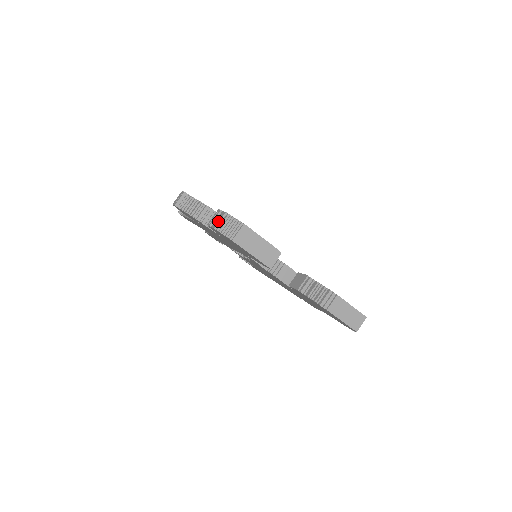
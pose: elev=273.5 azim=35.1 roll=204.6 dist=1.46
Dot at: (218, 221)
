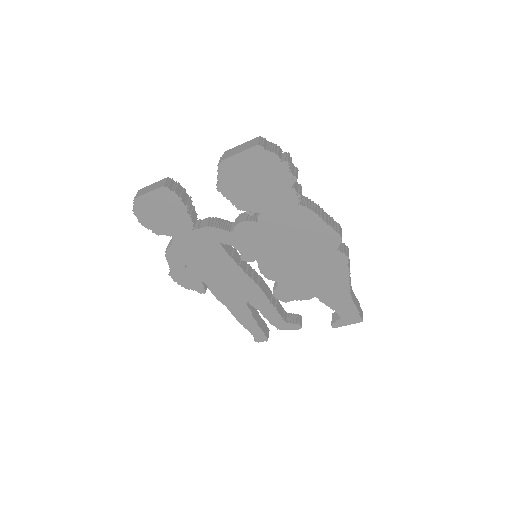
Dot at: occluded
